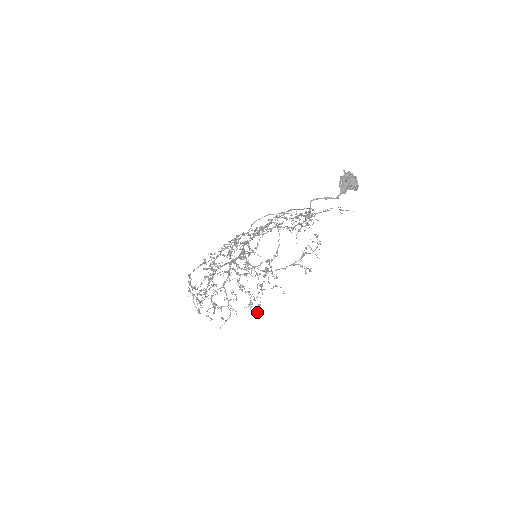
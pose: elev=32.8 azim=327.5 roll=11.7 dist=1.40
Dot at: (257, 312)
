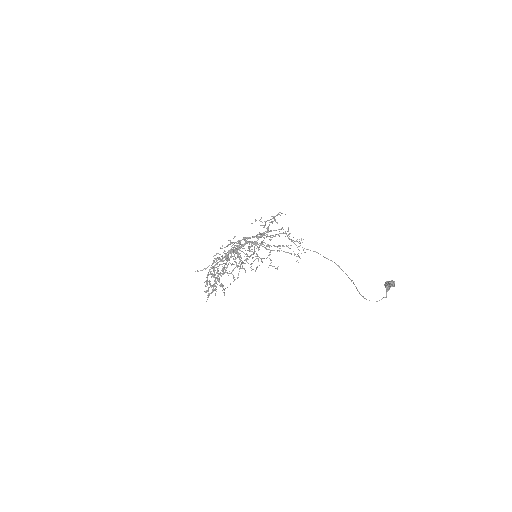
Dot at: (198, 271)
